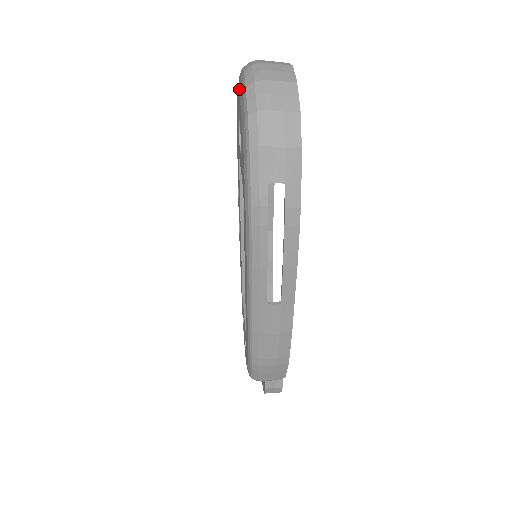
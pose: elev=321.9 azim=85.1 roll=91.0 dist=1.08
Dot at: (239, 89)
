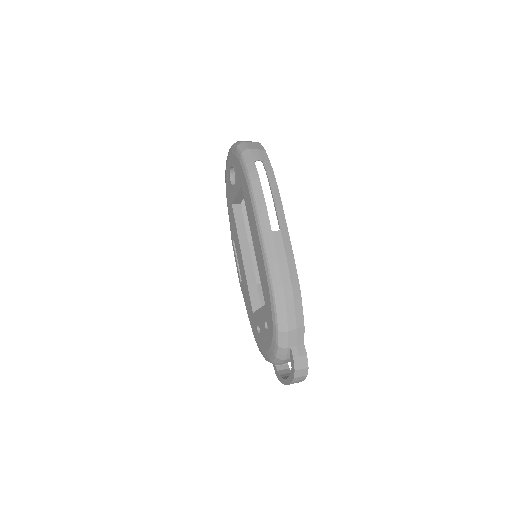
Dot at: (228, 157)
